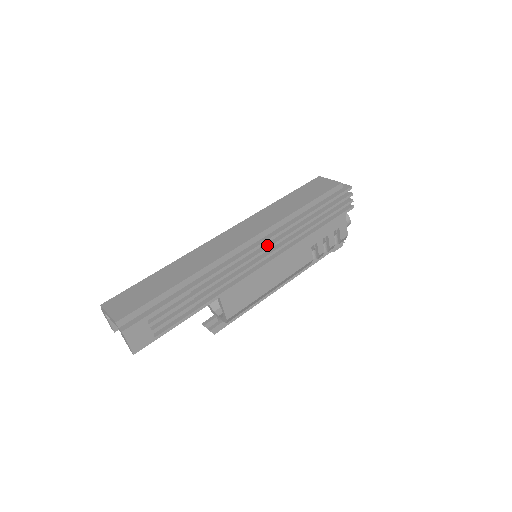
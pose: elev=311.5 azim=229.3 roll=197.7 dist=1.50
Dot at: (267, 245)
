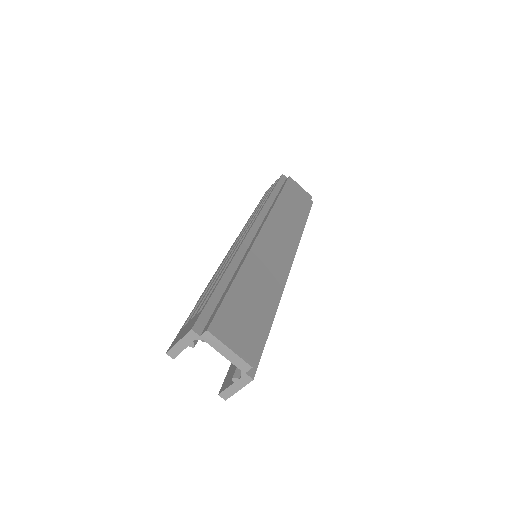
Dot at: occluded
